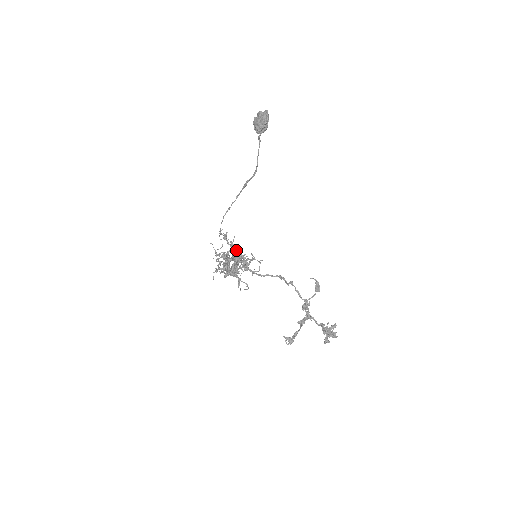
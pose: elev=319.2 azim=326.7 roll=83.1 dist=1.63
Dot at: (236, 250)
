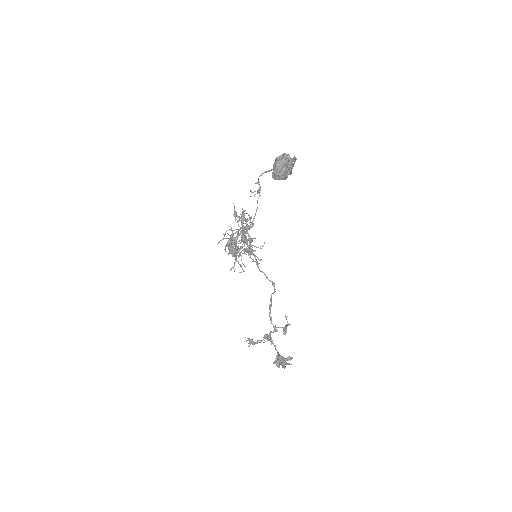
Dot at: (249, 229)
